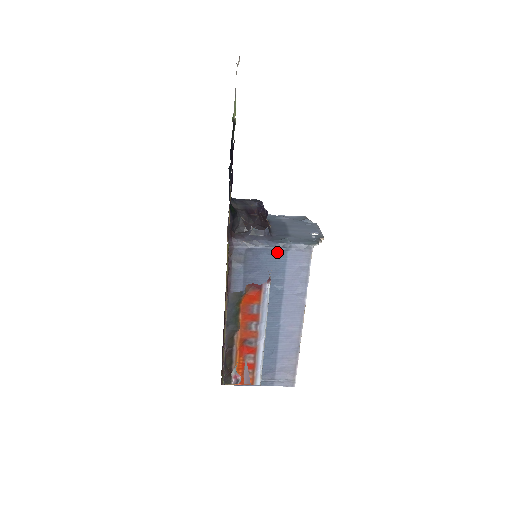
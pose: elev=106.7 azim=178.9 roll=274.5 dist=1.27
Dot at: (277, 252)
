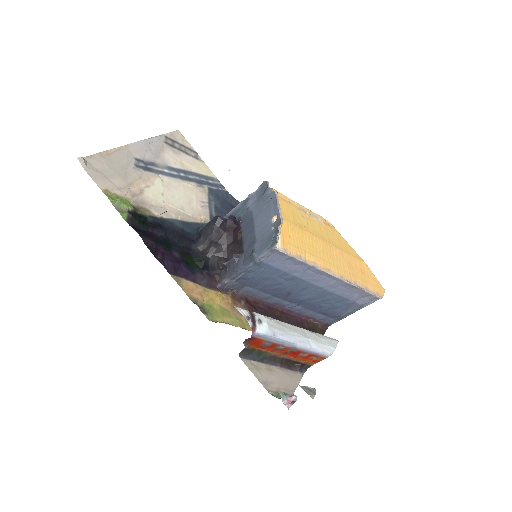
Dot at: (256, 267)
